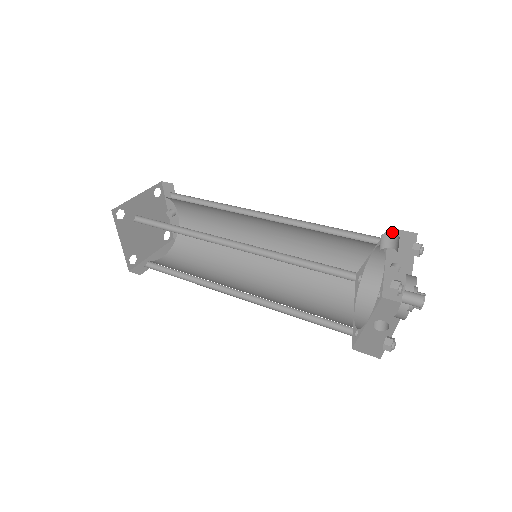
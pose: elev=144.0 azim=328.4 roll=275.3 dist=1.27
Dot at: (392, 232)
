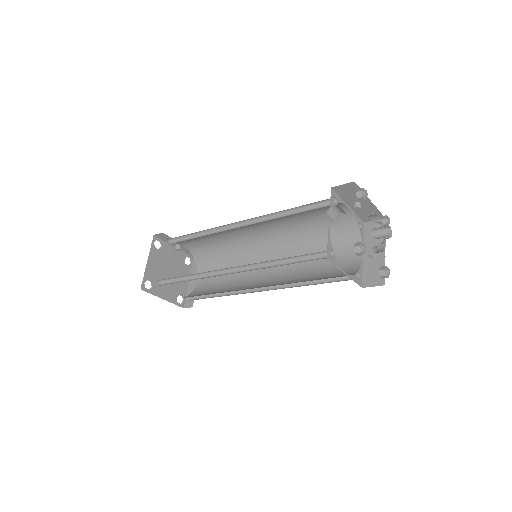
Dot at: (336, 189)
